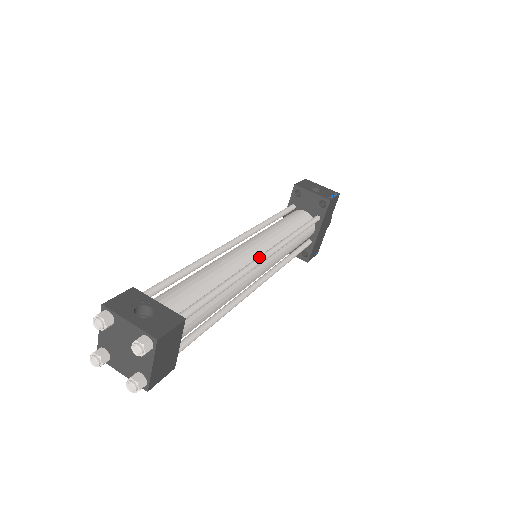
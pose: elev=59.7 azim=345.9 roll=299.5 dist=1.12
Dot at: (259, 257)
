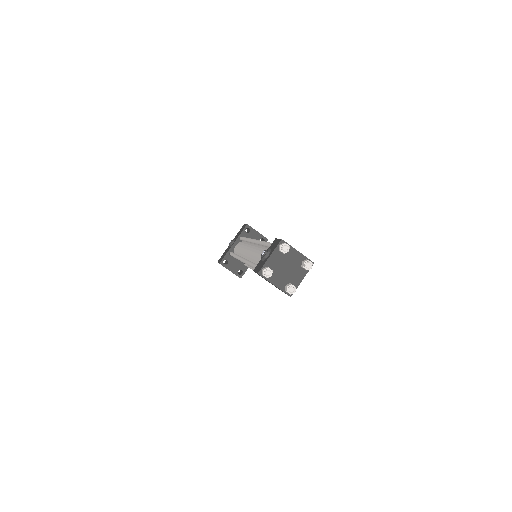
Dot at: occluded
